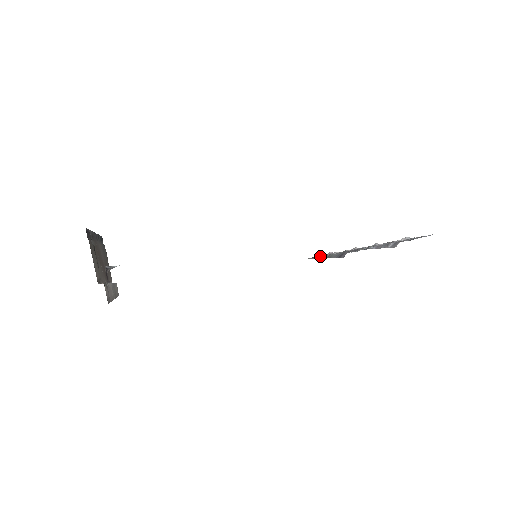
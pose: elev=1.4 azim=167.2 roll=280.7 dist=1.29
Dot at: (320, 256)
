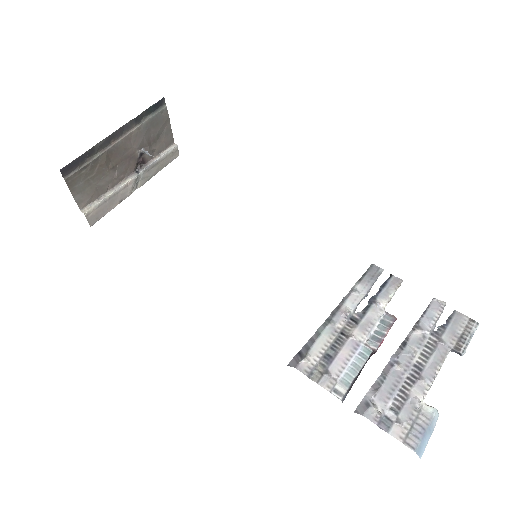
Dot at: (347, 297)
